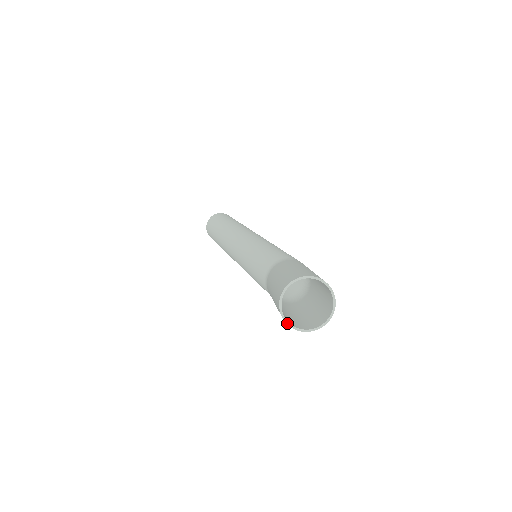
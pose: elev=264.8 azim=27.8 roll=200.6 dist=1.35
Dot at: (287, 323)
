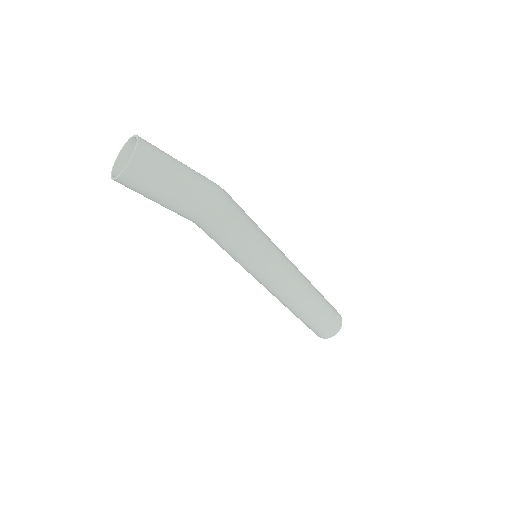
Dot at: (119, 176)
